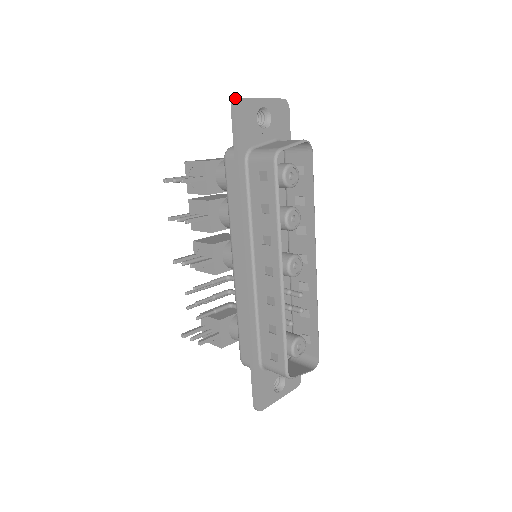
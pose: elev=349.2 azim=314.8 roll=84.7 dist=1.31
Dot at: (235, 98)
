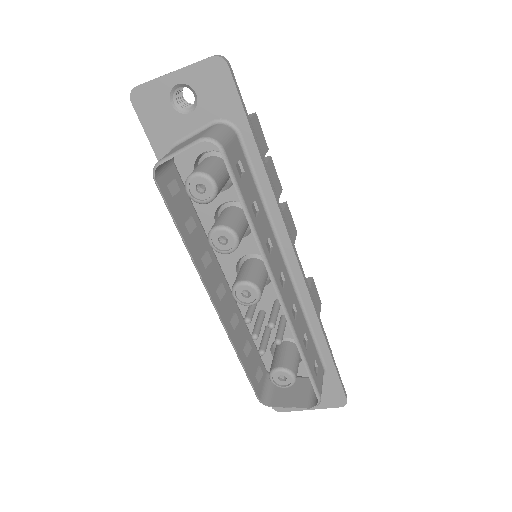
Dot at: (136, 86)
